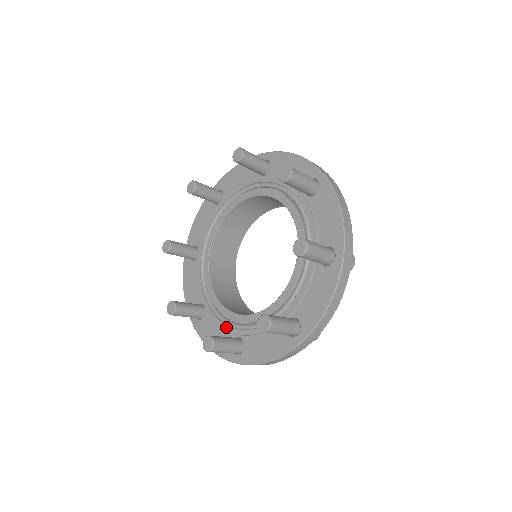
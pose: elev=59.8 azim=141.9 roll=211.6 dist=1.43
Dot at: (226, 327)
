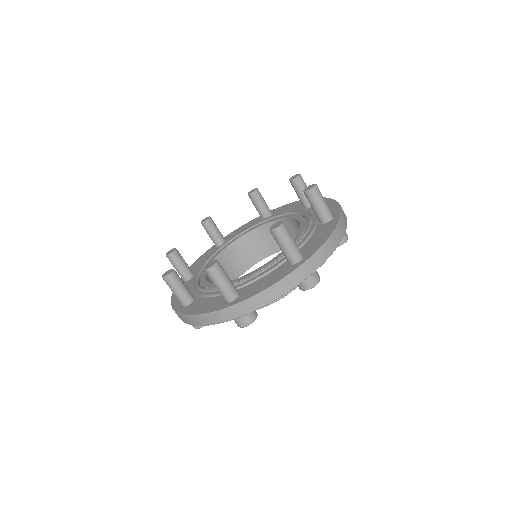
Dot at: occluded
